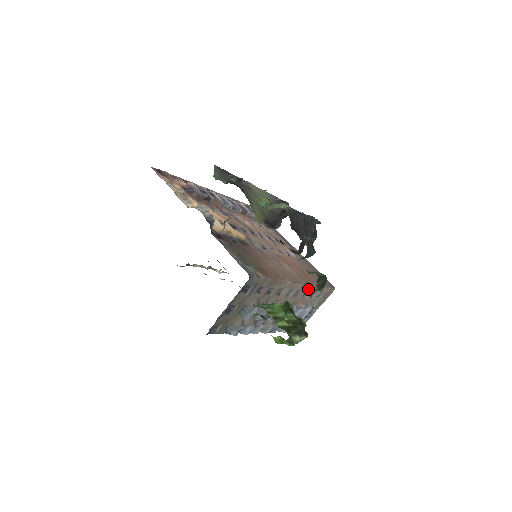
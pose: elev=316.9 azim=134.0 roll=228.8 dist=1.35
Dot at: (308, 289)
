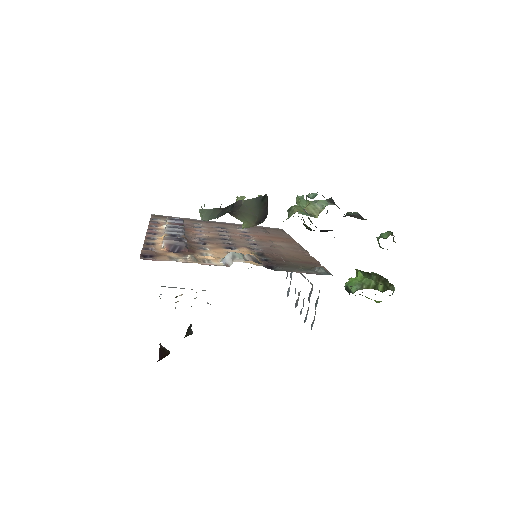
Dot at: occluded
